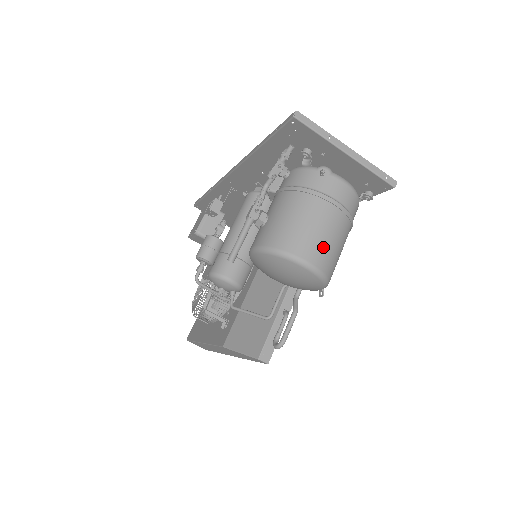
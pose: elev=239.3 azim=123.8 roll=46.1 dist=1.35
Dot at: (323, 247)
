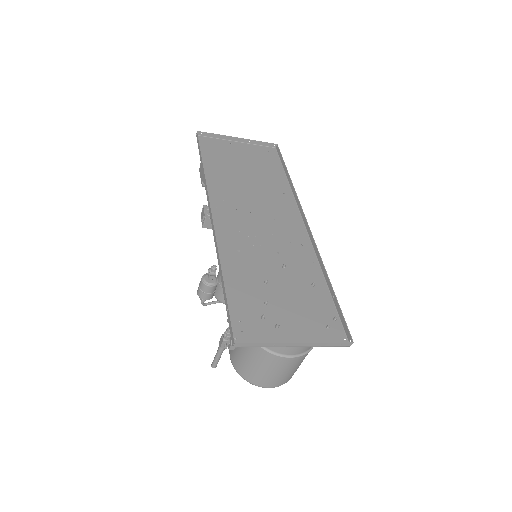
Dot at: (281, 378)
